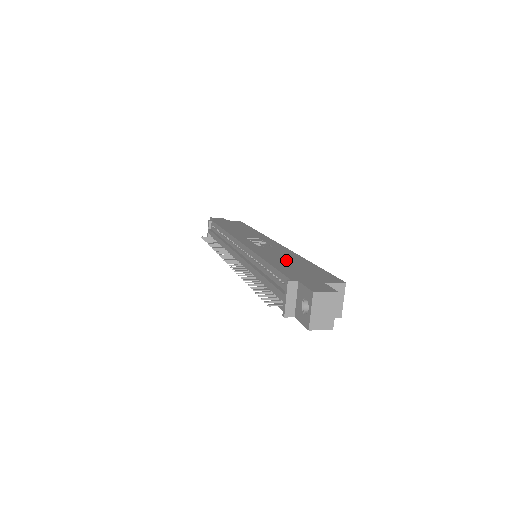
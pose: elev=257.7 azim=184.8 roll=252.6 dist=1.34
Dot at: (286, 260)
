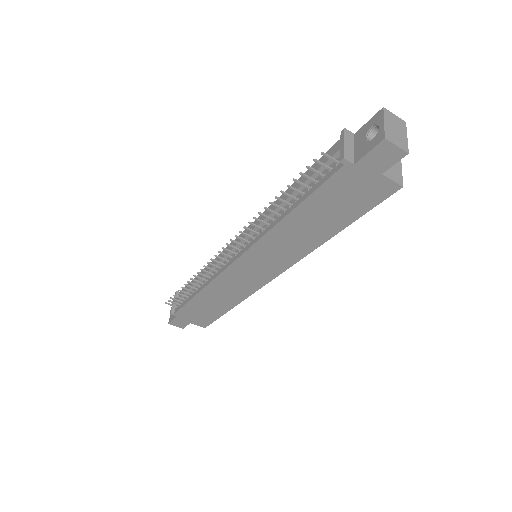
Dot at: occluded
